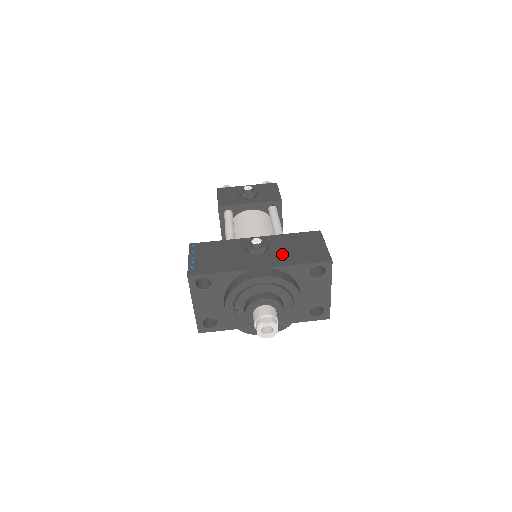
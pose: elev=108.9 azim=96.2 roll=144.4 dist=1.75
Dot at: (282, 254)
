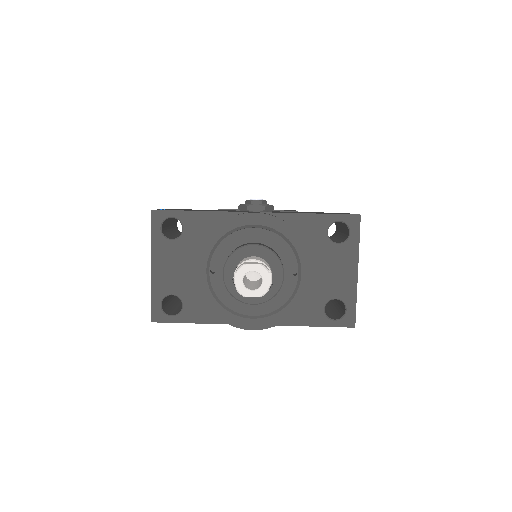
Dot at: (289, 212)
